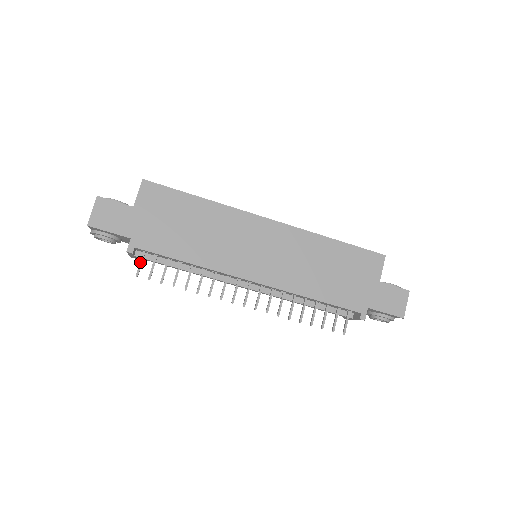
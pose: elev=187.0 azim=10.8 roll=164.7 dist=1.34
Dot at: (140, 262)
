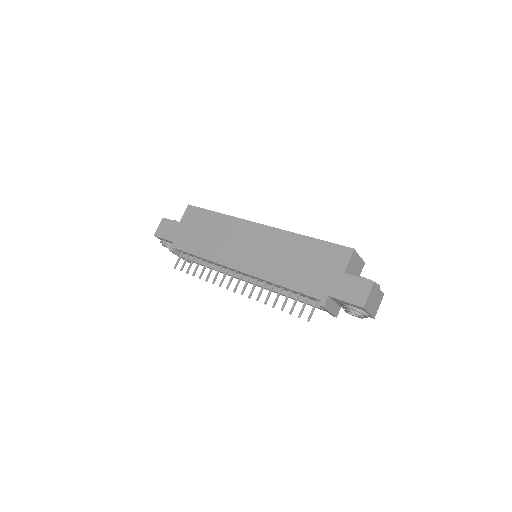
Dot at: (178, 259)
